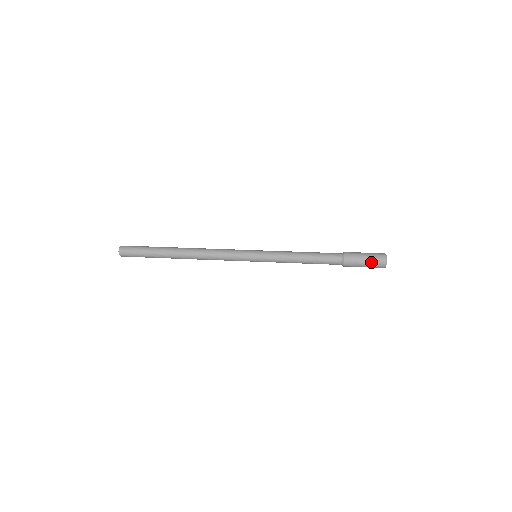
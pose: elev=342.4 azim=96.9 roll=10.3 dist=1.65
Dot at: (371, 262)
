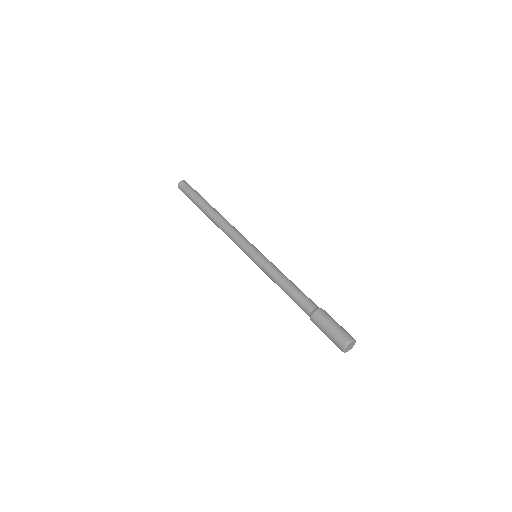
Dot at: occluded
